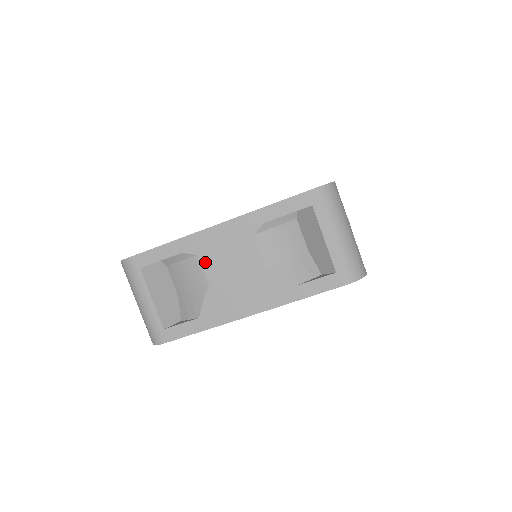
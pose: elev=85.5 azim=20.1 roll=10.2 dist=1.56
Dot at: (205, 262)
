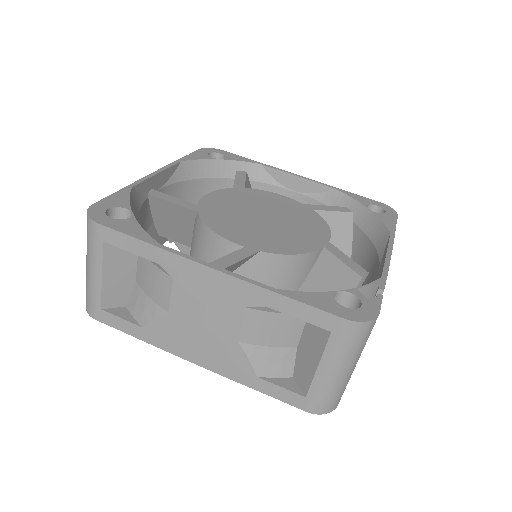
Dot at: (178, 290)
